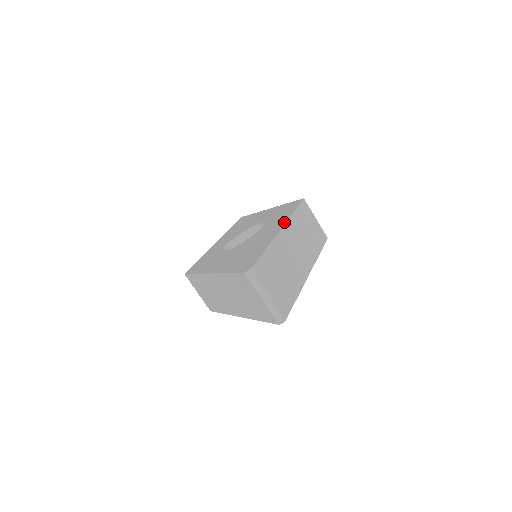
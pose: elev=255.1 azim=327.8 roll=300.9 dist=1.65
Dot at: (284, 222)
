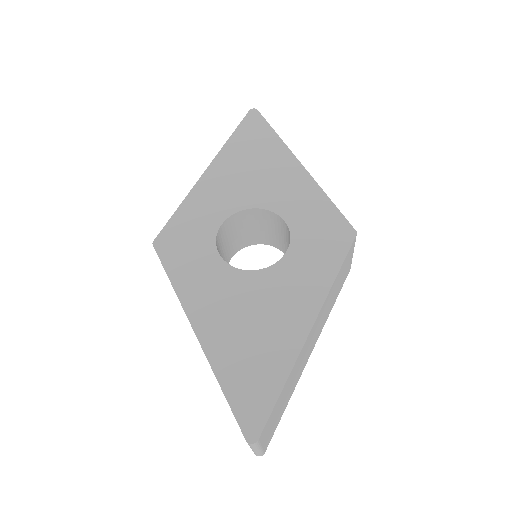
Dot at: (319, 305)
